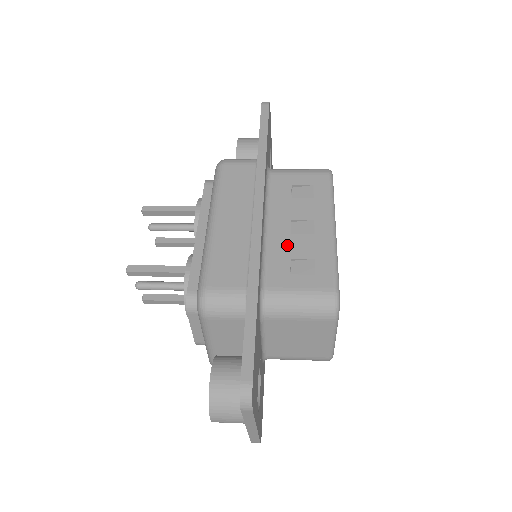
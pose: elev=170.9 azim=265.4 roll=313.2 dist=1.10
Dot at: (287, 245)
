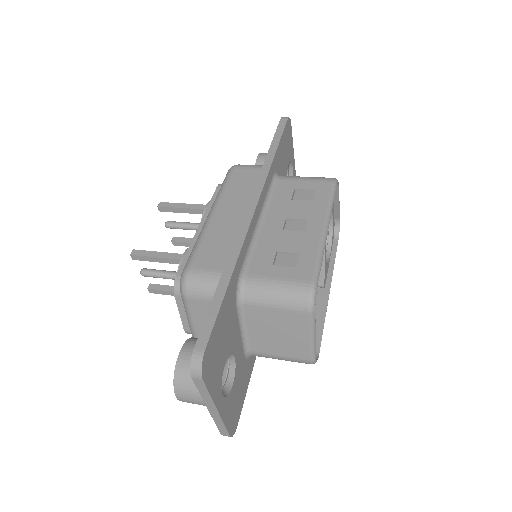
Dot at: (276, 240)
